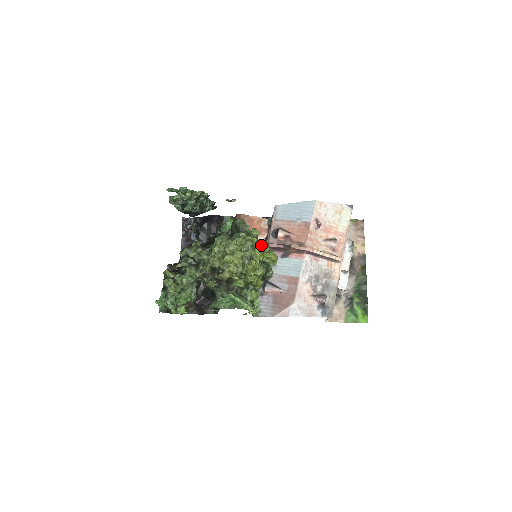
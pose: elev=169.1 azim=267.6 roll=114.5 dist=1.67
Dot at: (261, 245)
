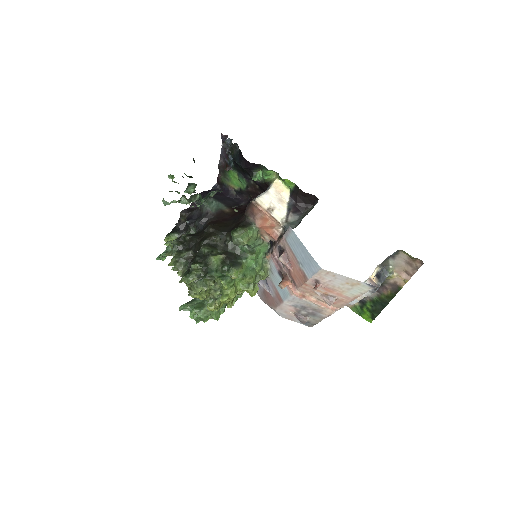
Dot at: (228, 296)
